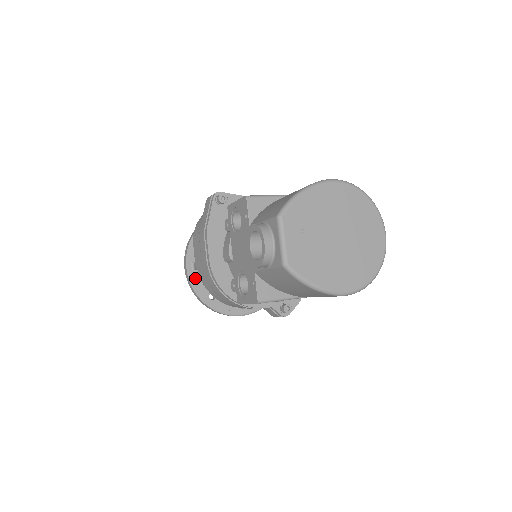
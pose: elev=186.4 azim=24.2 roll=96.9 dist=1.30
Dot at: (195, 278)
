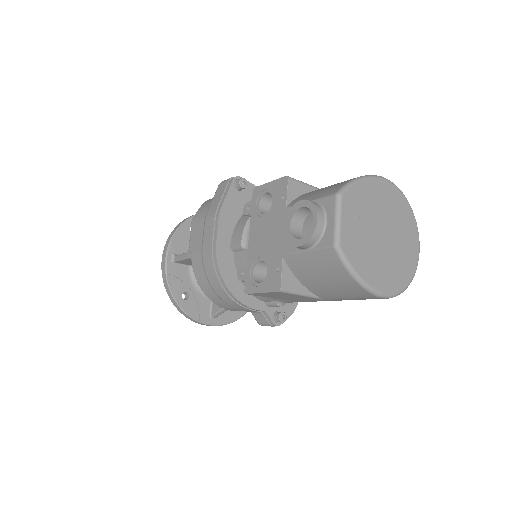
Dot at: (172, 271)
